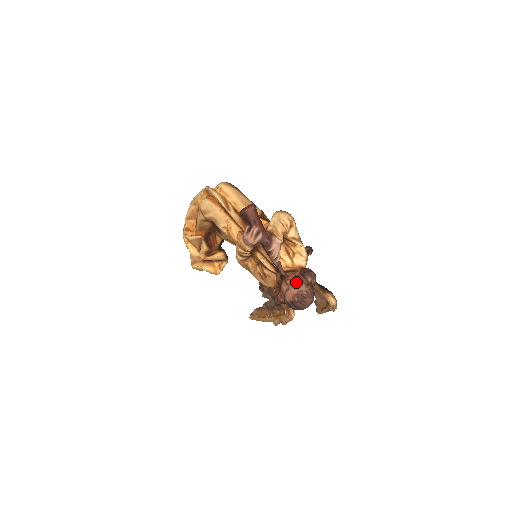
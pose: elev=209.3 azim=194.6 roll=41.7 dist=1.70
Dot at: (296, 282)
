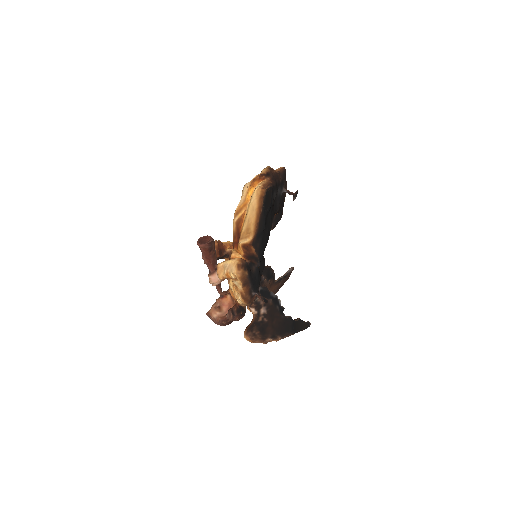
Dot at: (219, 307)
